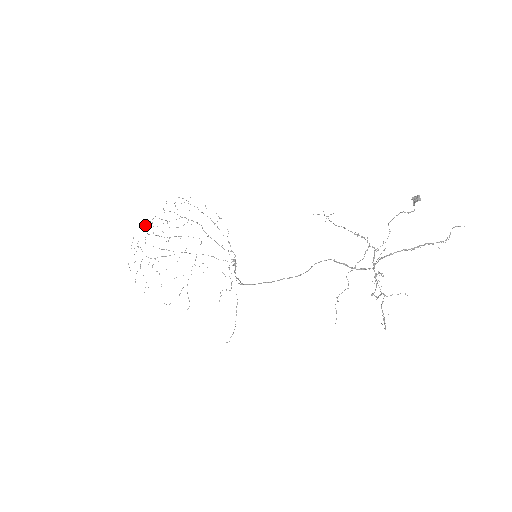
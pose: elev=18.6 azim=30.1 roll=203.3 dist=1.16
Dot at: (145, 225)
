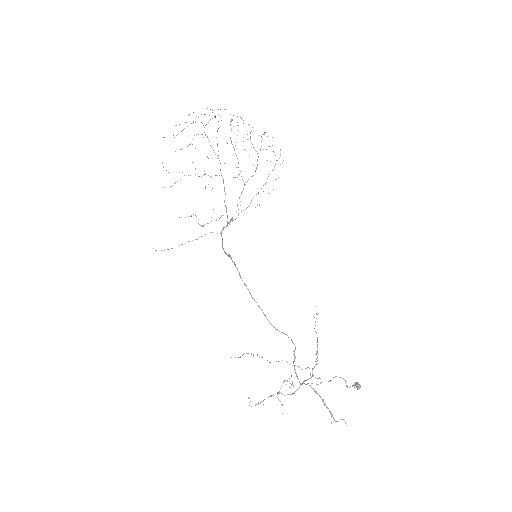
Dot at: occluded
